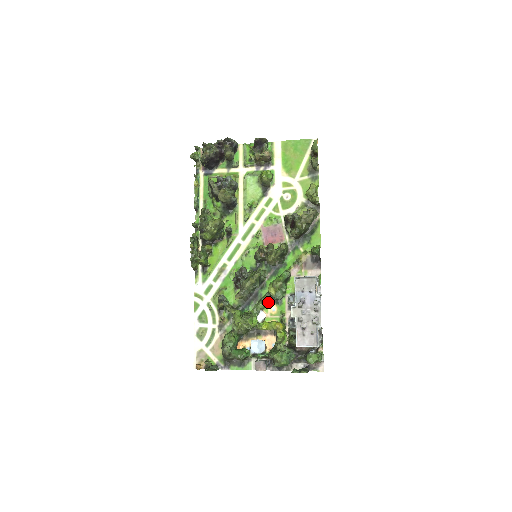
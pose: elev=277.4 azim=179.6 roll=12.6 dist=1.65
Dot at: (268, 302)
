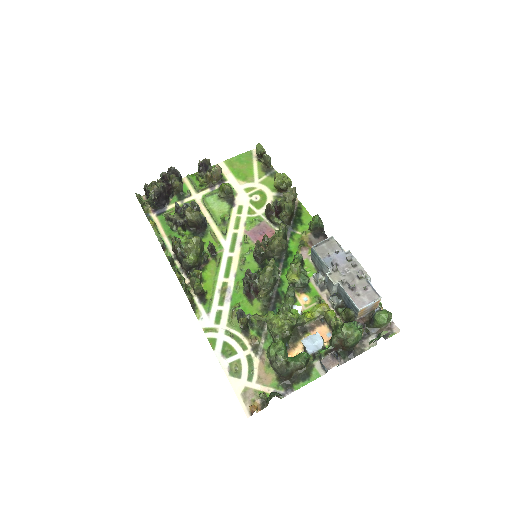
Dot at: (295, 295)
